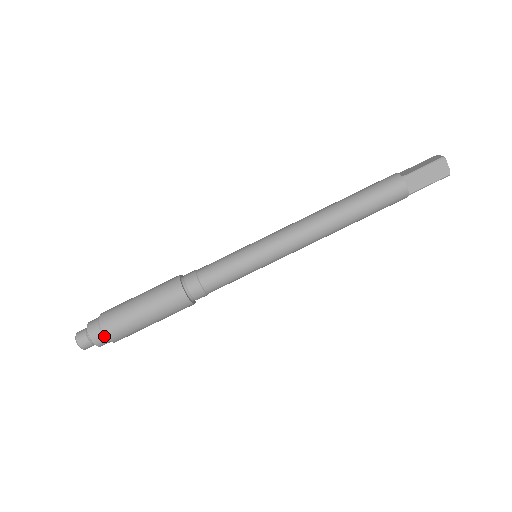
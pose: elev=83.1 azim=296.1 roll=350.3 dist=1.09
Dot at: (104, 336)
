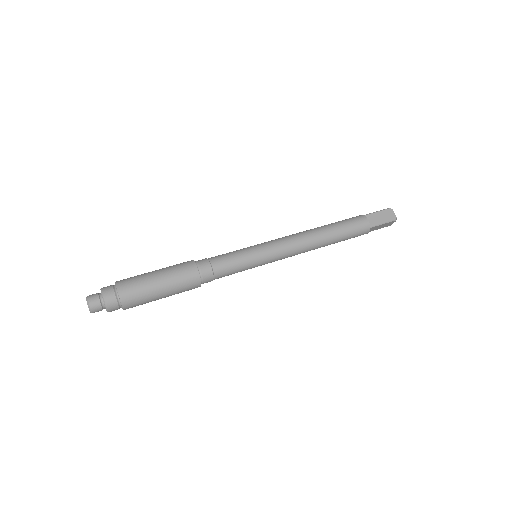
Dot at: (116, 295)
